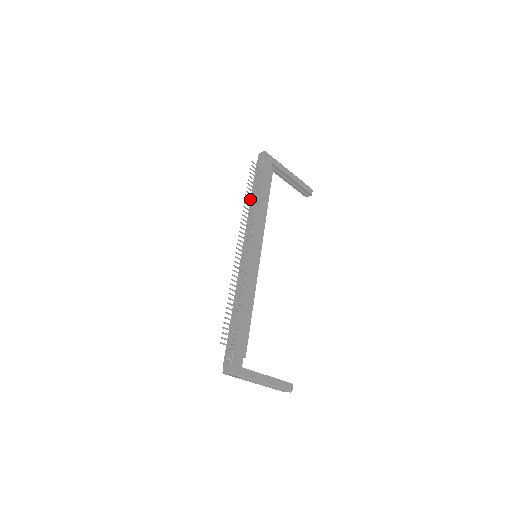
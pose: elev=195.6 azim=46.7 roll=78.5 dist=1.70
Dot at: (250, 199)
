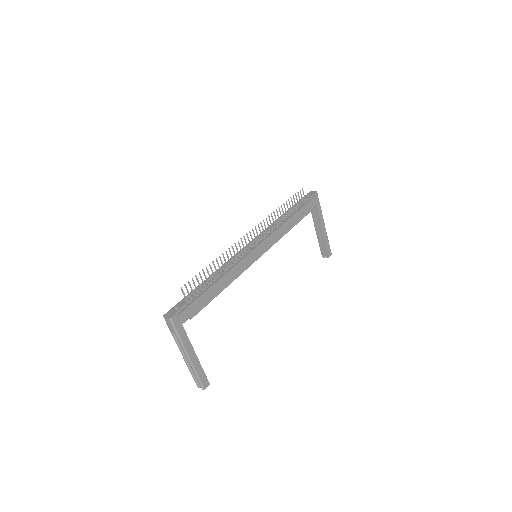
Dot at: occluded
